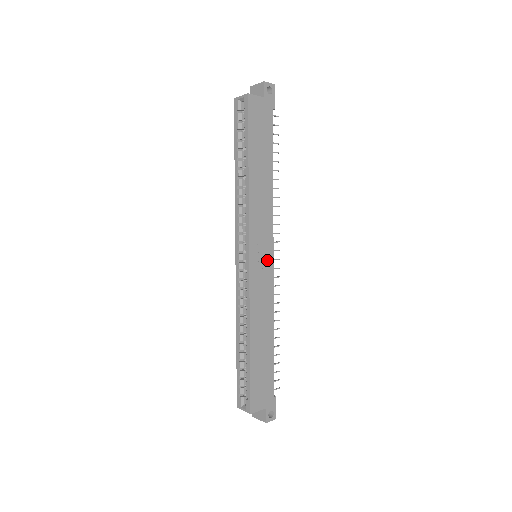
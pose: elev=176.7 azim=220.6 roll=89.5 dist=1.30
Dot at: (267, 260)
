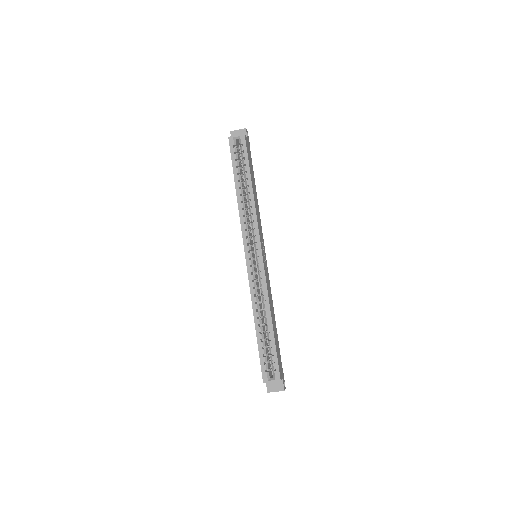
Dot at: (265, 258)
